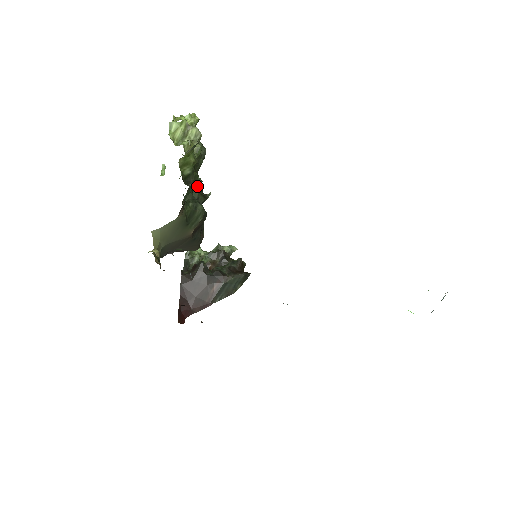
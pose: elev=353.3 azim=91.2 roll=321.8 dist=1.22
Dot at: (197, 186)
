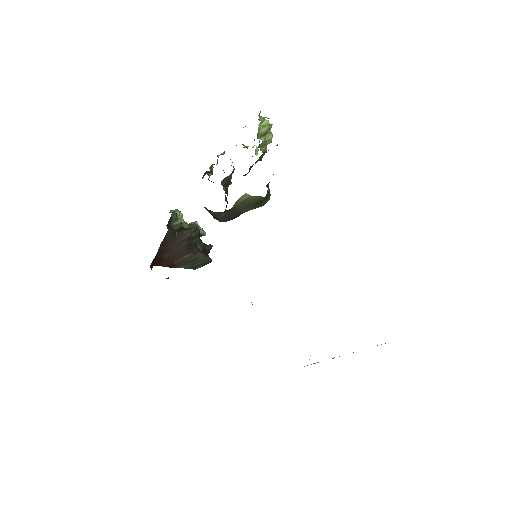
Dot at: occluded
